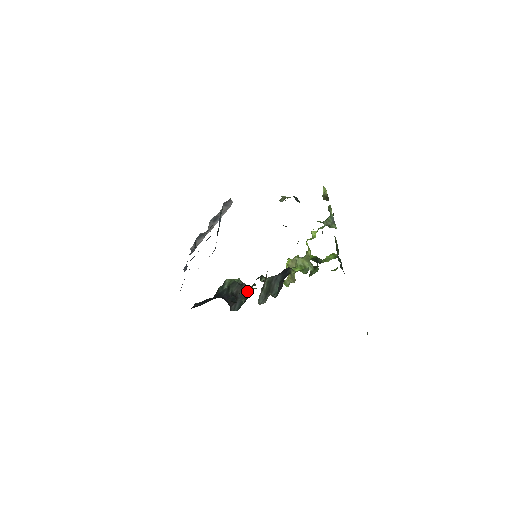
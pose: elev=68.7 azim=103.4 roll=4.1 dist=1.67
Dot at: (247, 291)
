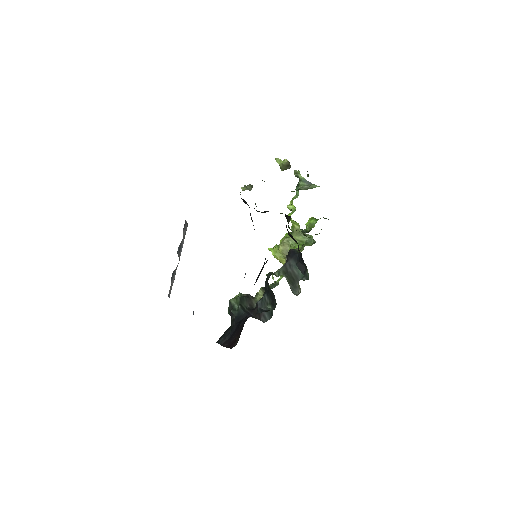
Dot at: (265, 296)
